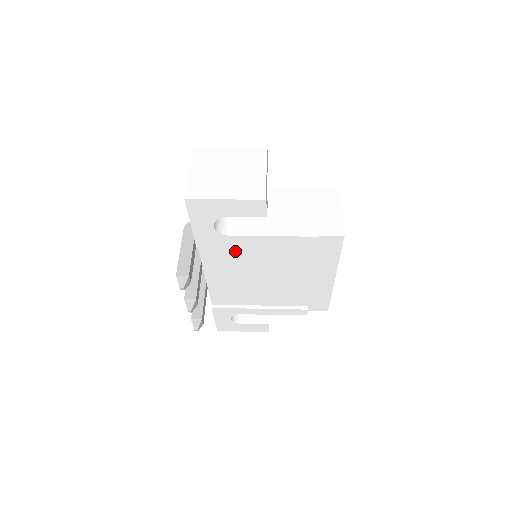
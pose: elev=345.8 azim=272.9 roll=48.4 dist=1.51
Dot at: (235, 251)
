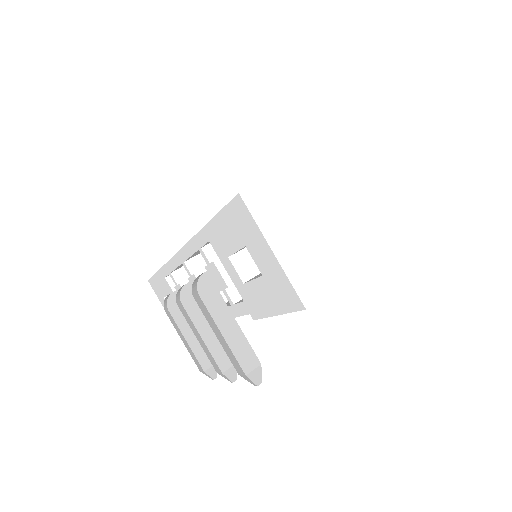
Dot at: occluded
